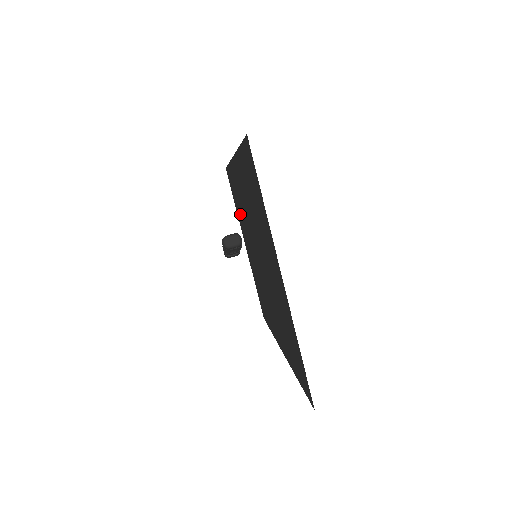
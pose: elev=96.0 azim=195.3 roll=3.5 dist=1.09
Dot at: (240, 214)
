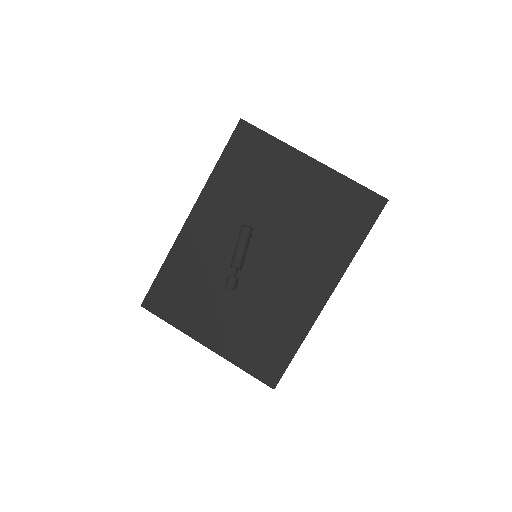
Dot at: (195, 298)
